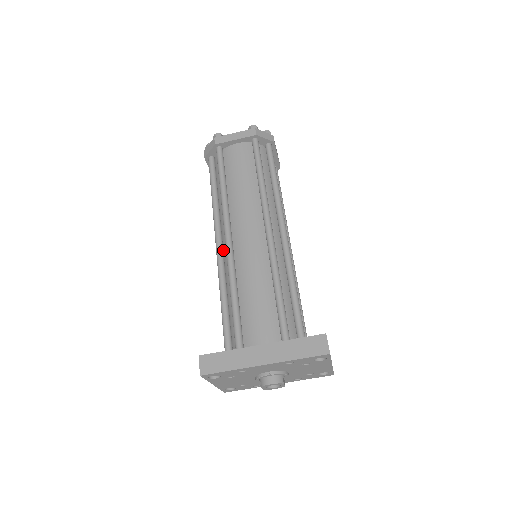
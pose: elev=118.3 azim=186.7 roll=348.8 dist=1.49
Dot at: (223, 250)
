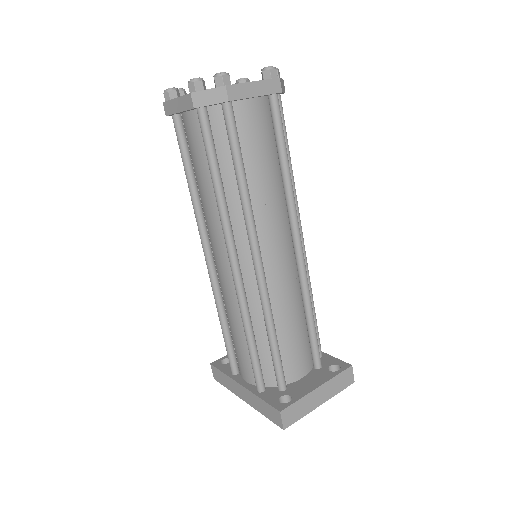
Dot at: occluded
